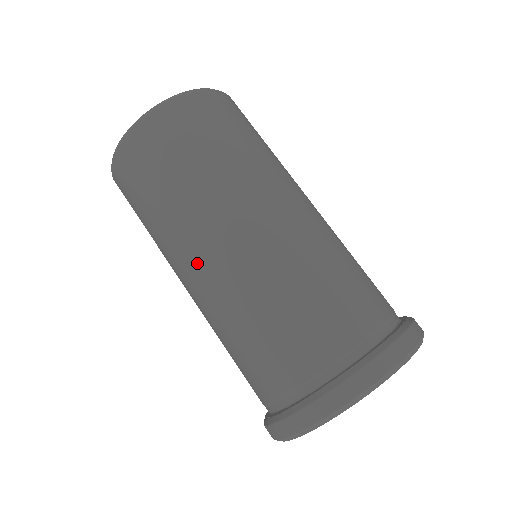
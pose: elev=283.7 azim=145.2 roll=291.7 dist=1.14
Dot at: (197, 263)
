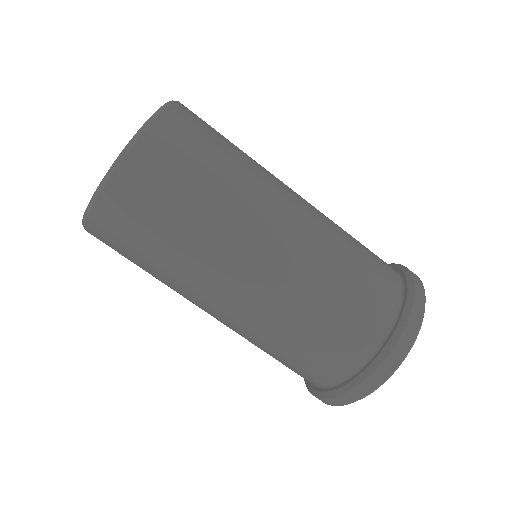
Dot at: occluded
